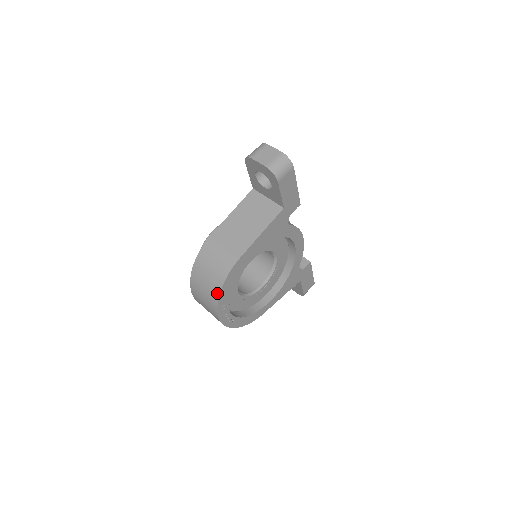
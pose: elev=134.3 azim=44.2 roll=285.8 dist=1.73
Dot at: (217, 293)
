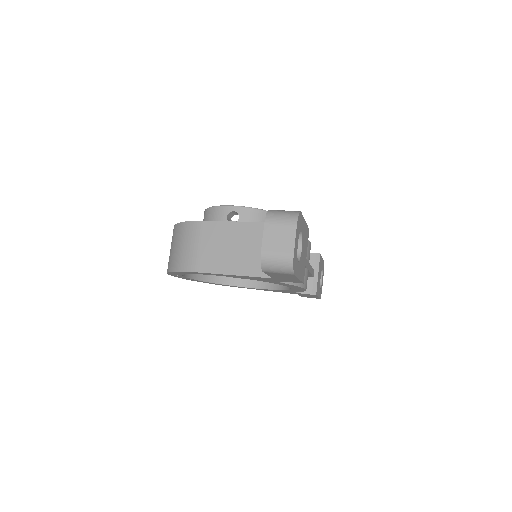
Dot at: (169, 268)
